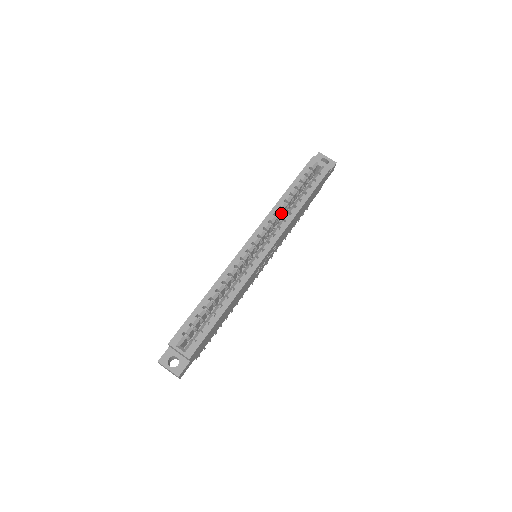
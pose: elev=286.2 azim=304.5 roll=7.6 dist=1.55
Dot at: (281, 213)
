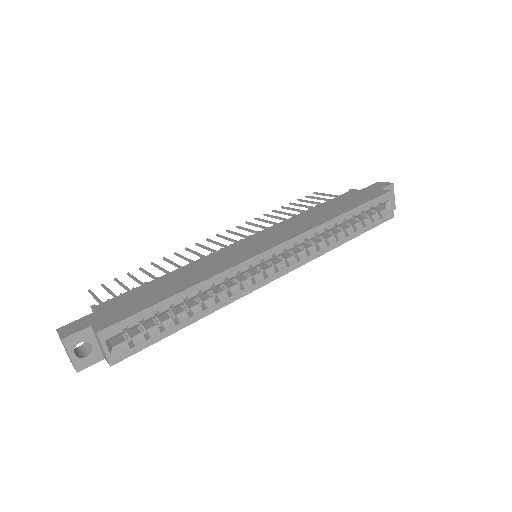
Dot at: occluded
